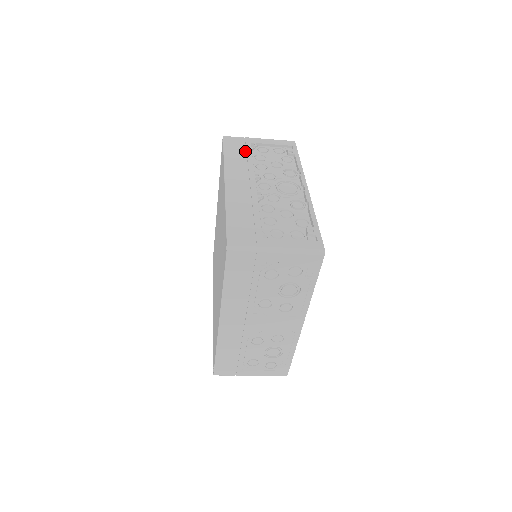
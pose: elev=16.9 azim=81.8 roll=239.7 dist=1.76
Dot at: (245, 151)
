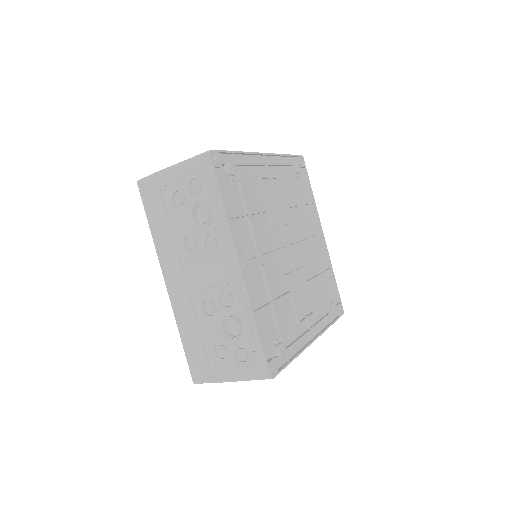
Dot at: occluded
